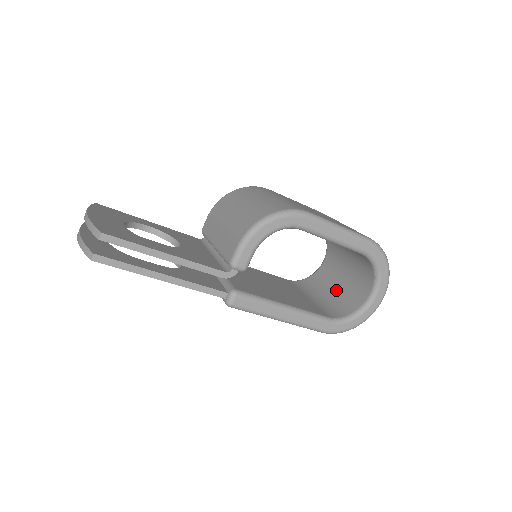
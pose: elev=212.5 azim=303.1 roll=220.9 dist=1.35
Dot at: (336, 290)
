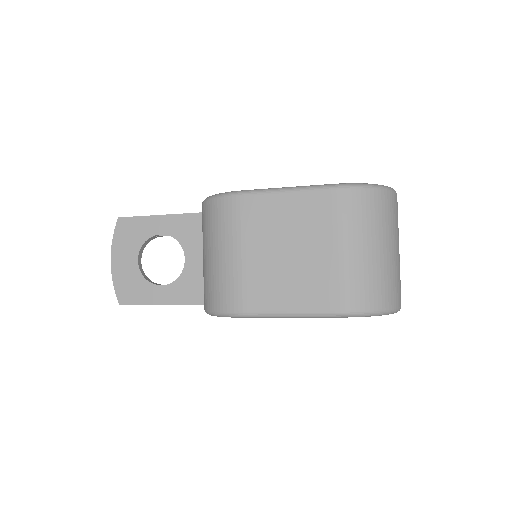
Dot at: occluded
